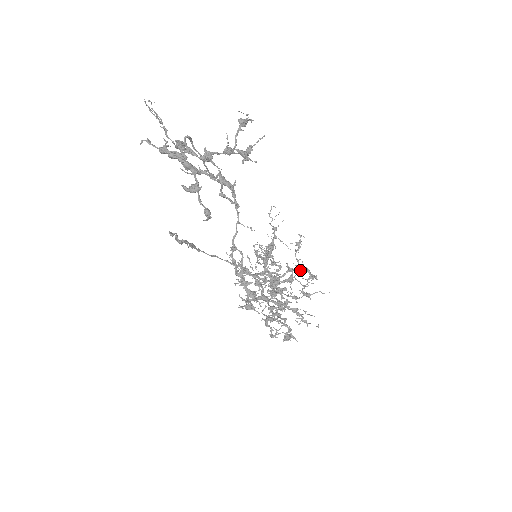
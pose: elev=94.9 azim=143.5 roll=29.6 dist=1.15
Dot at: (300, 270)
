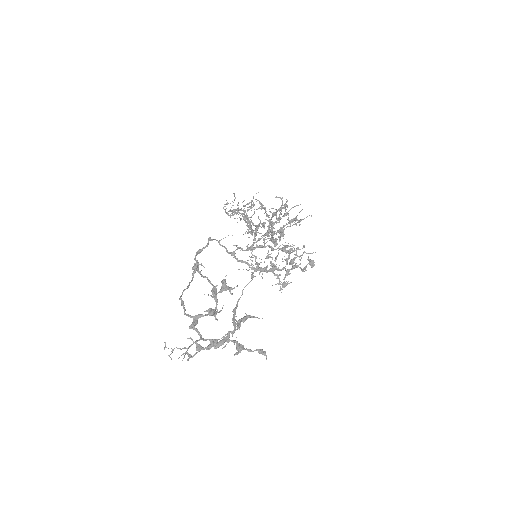
Dot at: (276, 214)
